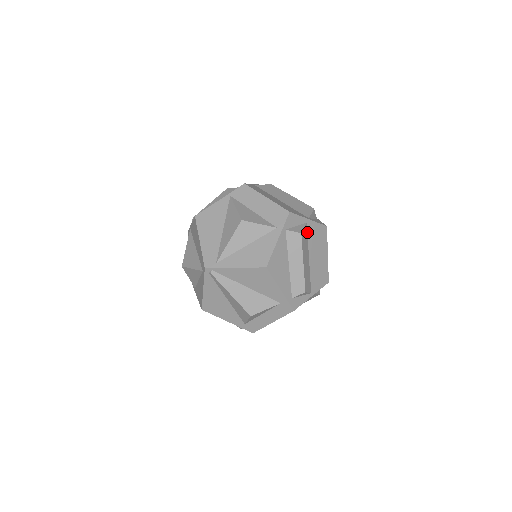
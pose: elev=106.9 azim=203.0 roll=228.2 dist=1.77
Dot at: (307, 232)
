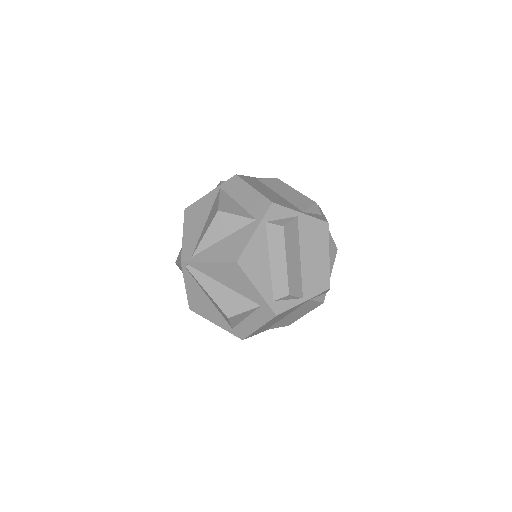
Dot at: (298, 227)
